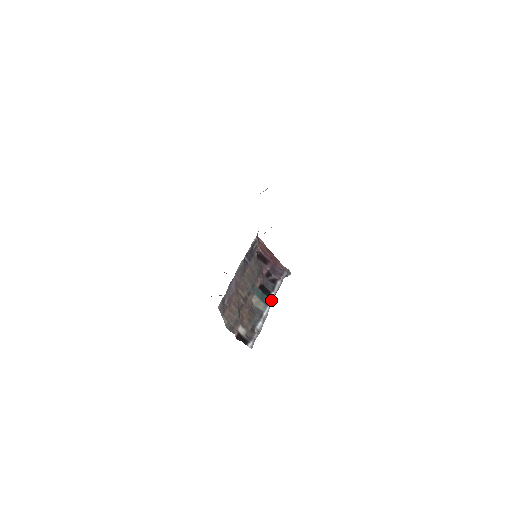
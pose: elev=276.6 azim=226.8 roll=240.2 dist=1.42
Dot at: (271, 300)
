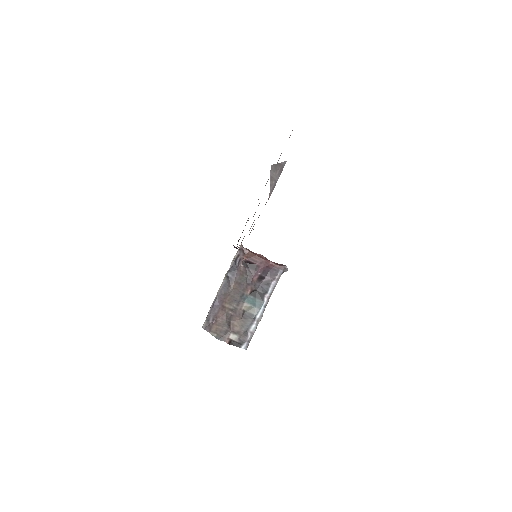
Dot at: (265, 302)
